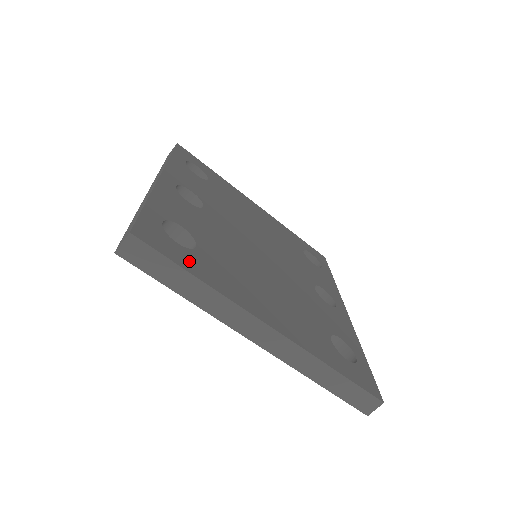
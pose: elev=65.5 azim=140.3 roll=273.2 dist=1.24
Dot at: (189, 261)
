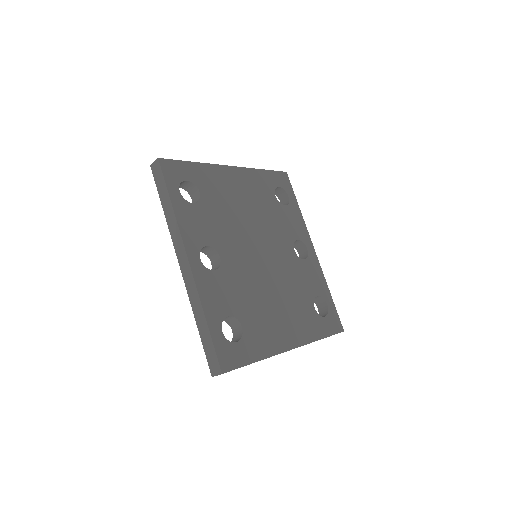
Dot at: (247, 352)
